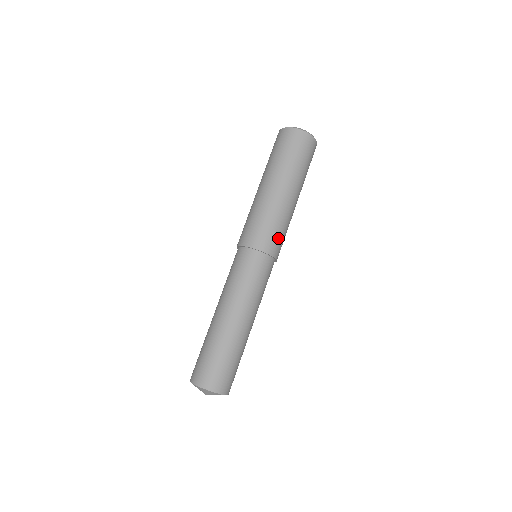
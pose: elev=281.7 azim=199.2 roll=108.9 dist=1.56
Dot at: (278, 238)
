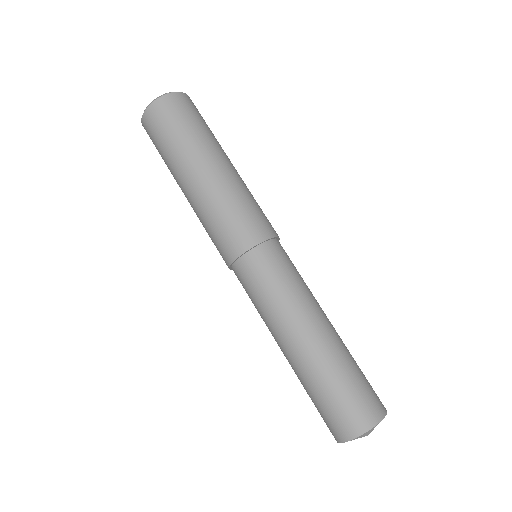
Dot at: (258, 215)
